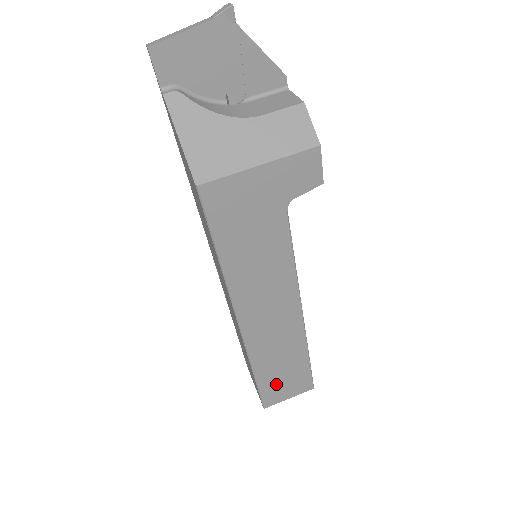
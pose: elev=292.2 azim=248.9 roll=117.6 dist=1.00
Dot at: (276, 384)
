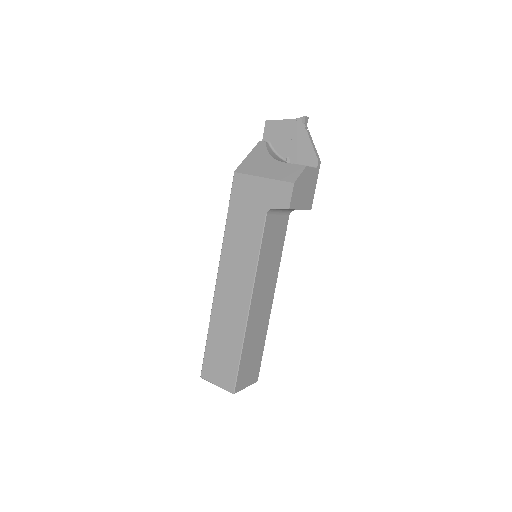
Dot at: (215, 359)
